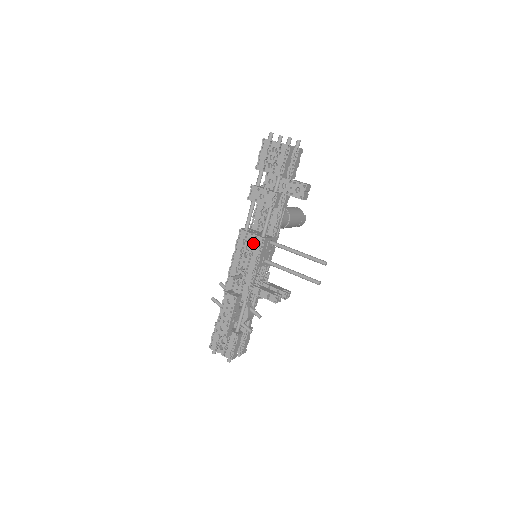
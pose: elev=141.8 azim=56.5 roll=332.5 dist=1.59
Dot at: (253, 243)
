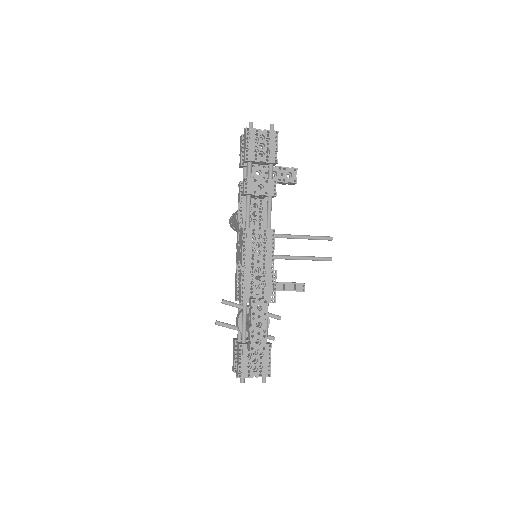
Dot at: (261, 239)
